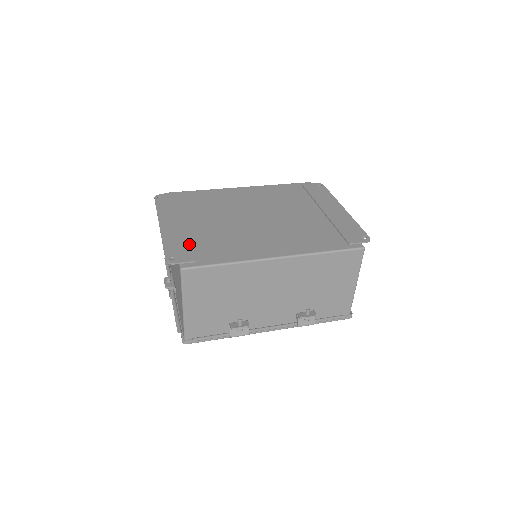
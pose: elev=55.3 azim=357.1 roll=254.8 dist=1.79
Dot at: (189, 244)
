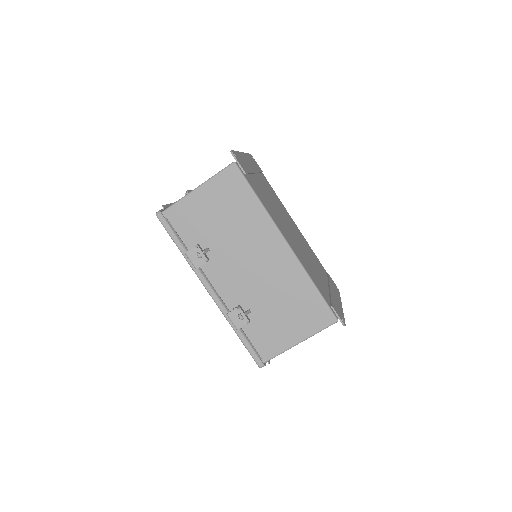
Dot at: (249, 171)
